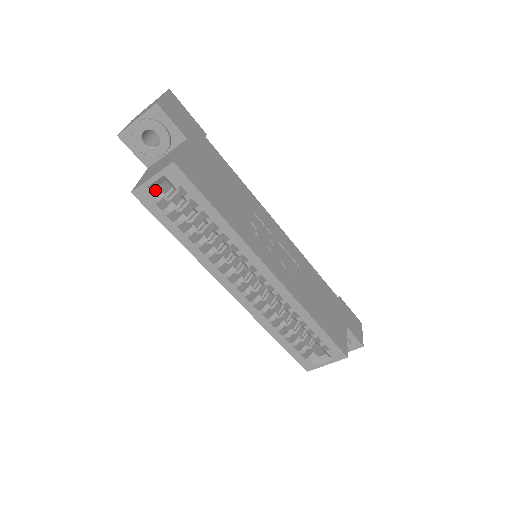
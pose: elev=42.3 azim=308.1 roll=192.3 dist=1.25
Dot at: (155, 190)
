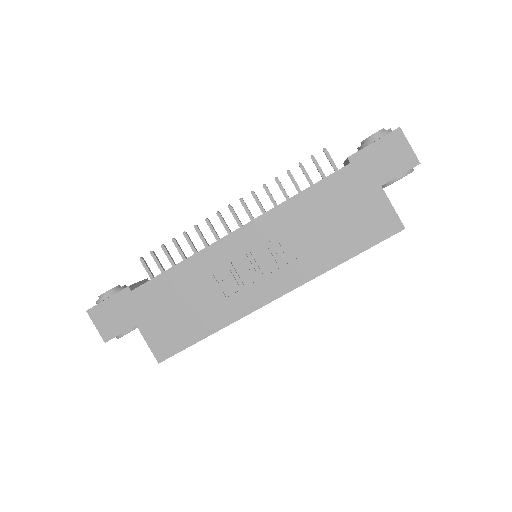
Dot at: occluded
